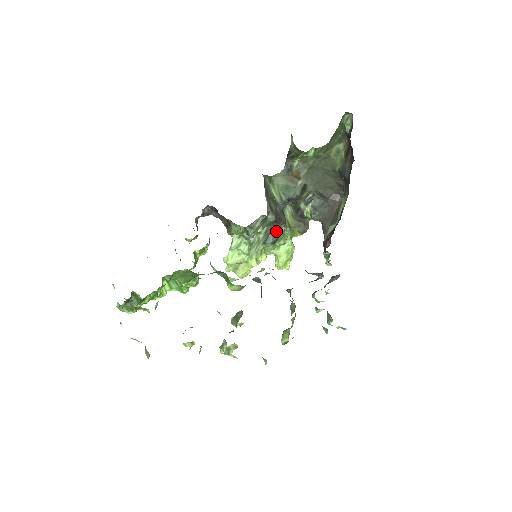
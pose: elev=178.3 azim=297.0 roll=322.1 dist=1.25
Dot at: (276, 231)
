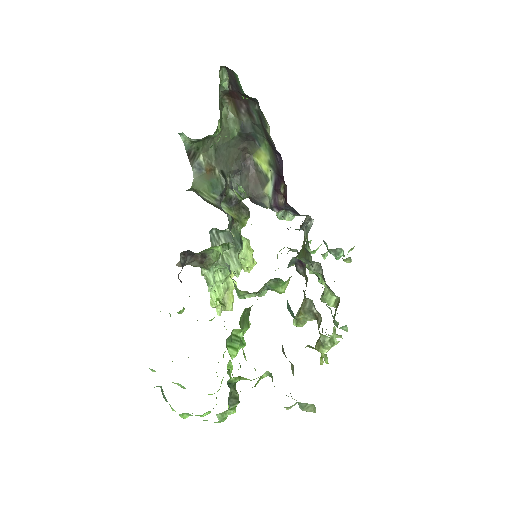
Dot at: (233, 232)
